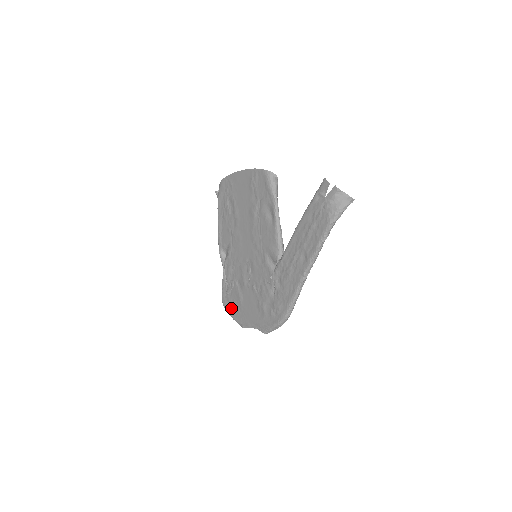
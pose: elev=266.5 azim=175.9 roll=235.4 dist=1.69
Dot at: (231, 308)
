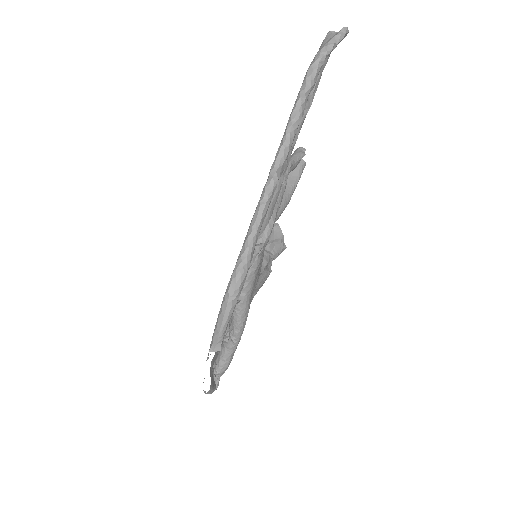
Dot at: occluded
